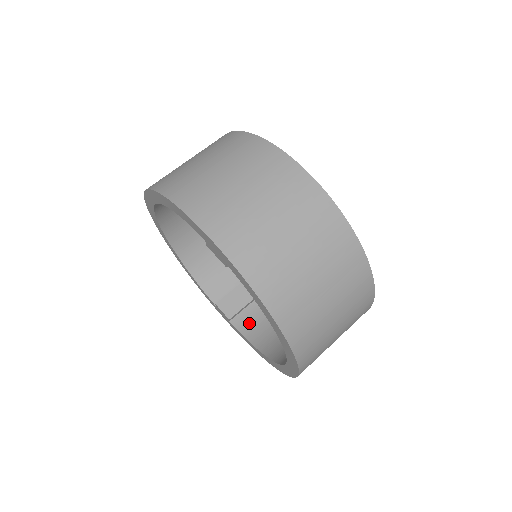
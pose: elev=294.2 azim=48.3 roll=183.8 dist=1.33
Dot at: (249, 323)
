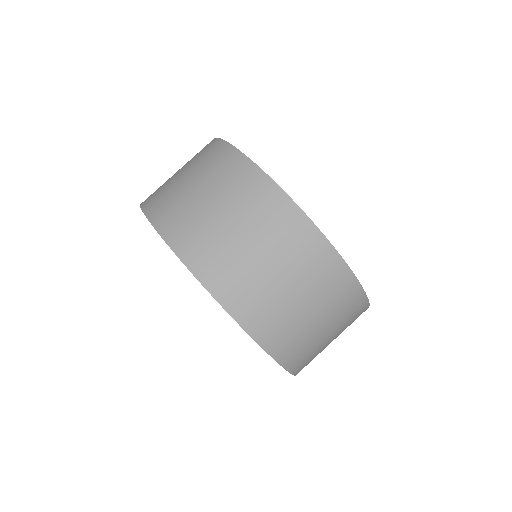
Dot at: occluded
